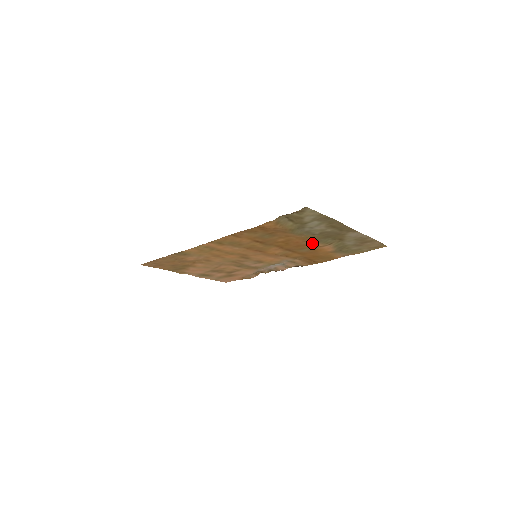
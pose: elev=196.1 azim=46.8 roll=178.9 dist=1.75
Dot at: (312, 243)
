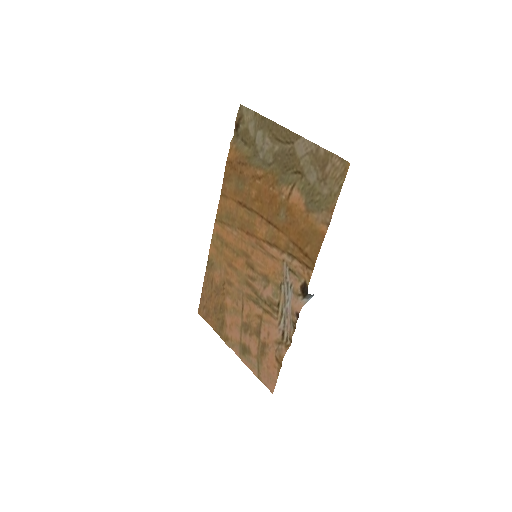
Dot at: (279, 190)
